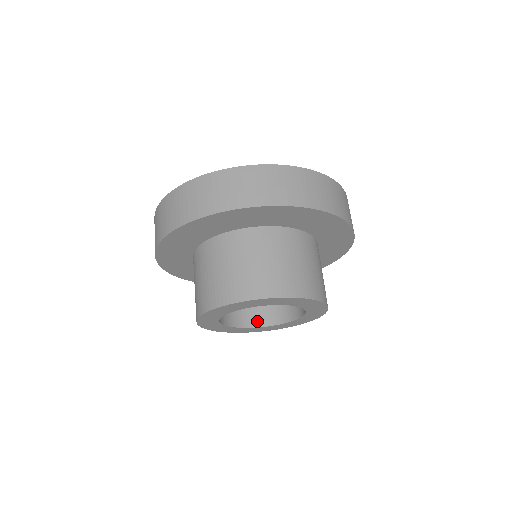
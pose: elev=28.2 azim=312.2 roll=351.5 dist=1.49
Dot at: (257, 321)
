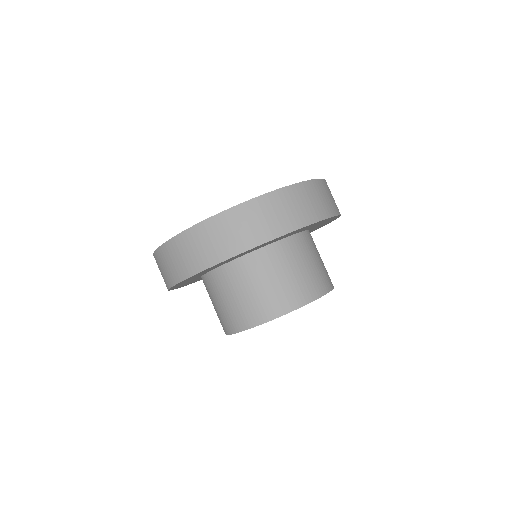
Dot at: occluded
